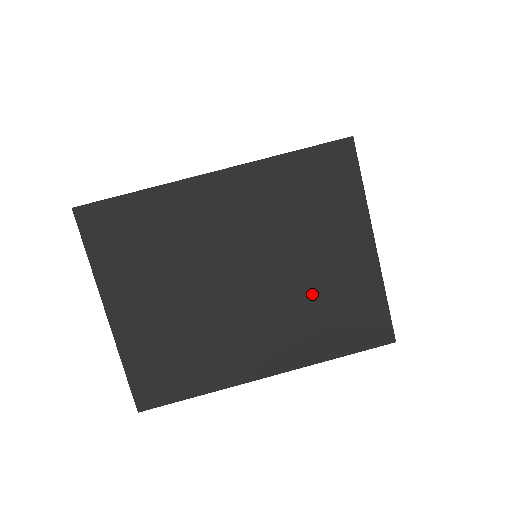
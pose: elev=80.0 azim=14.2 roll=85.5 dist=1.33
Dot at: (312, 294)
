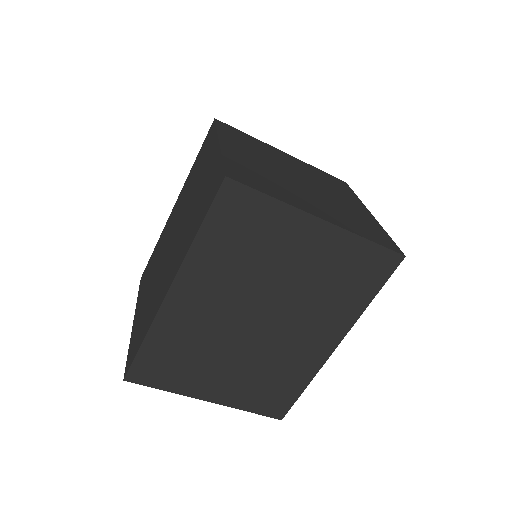
Dot at: (313, 287)
